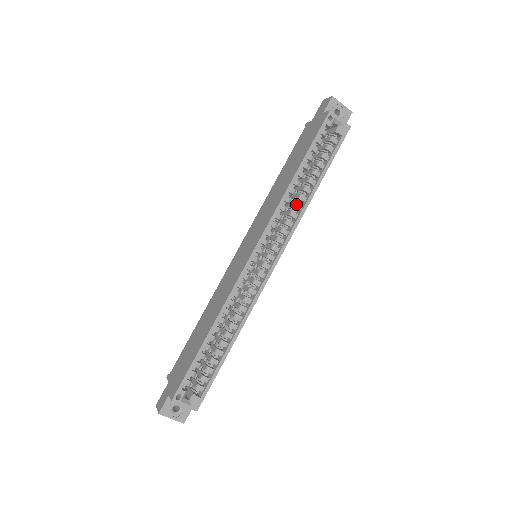
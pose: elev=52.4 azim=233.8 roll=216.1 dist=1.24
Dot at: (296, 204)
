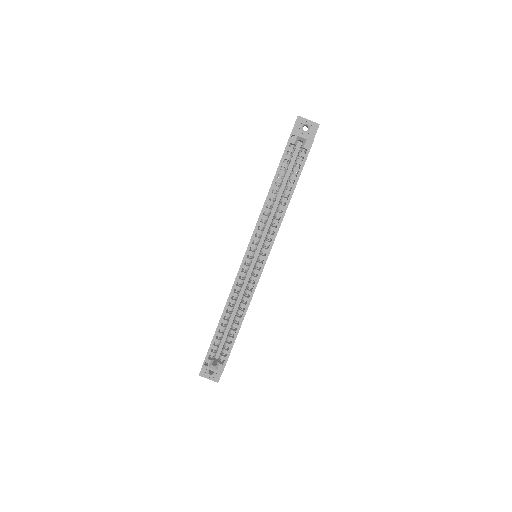
Dot at: (276, 213)
